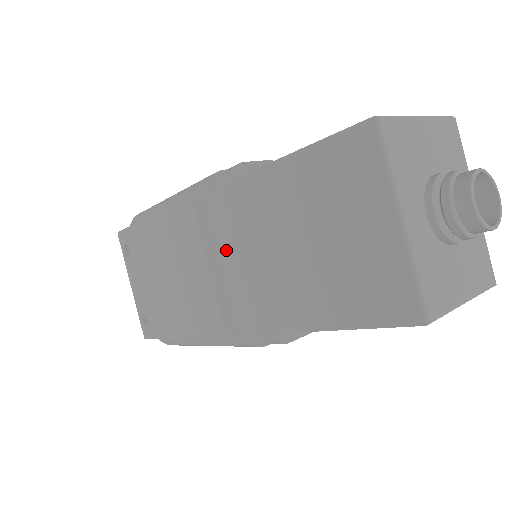
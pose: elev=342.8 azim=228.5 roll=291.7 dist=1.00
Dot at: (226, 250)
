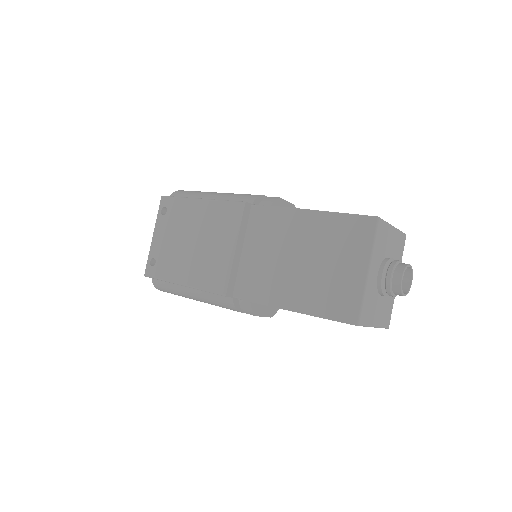
Dot at: (250, 244)
